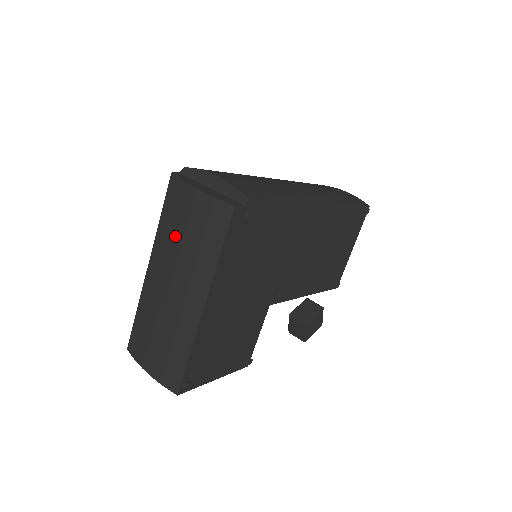
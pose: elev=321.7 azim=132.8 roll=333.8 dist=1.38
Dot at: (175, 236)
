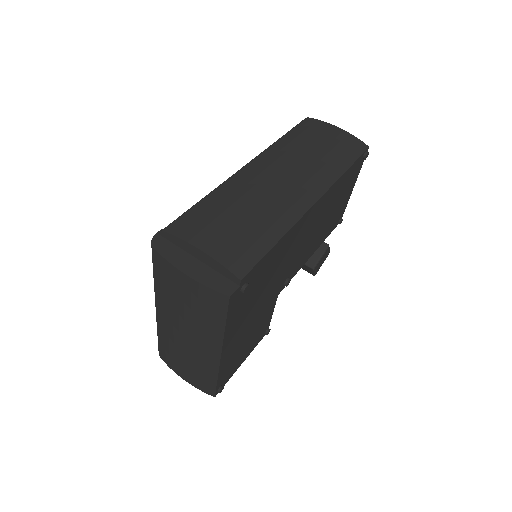
Dot at: (175, 302)
